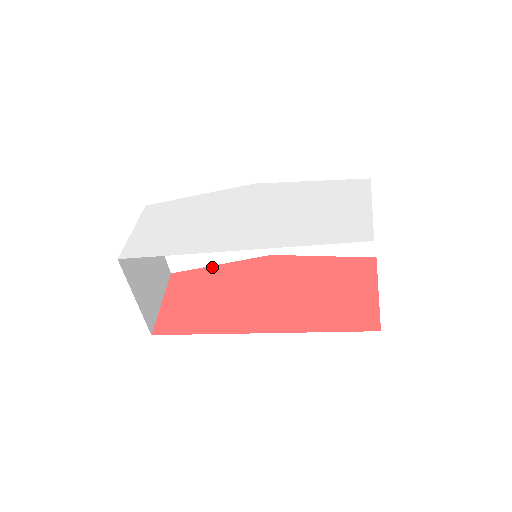
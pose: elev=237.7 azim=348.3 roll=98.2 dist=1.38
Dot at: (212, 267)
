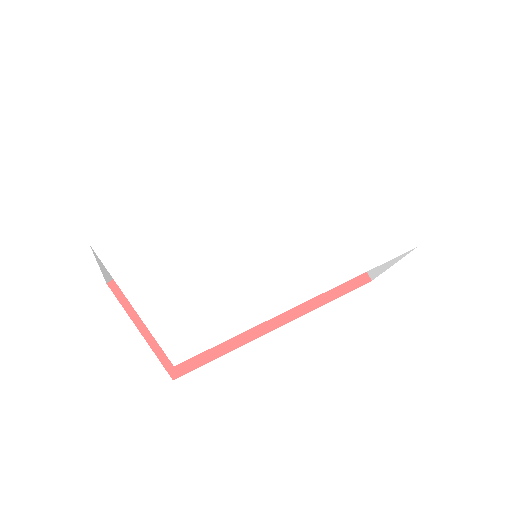
Dot at: occluded
